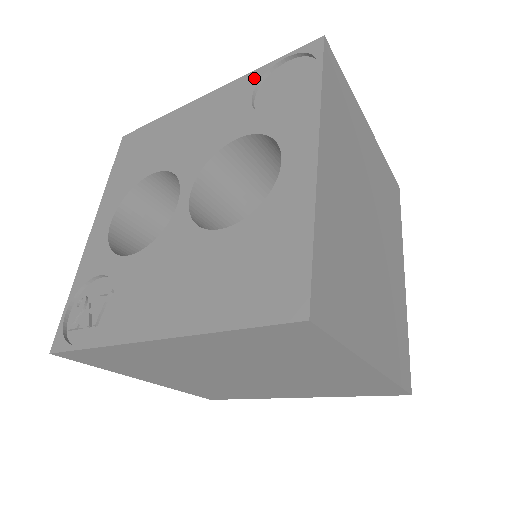
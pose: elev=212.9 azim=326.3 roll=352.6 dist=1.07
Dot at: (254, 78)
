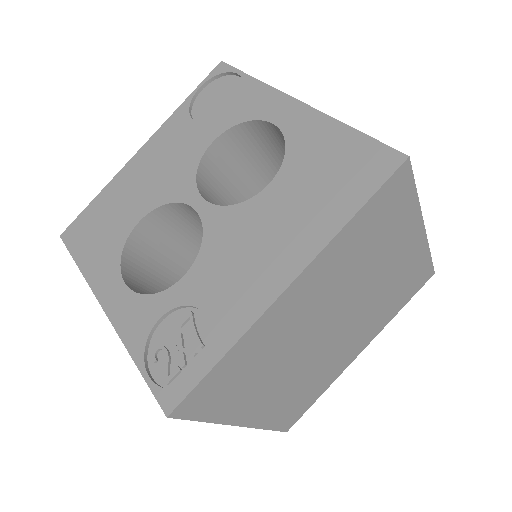
Dot at: (182, 112)
